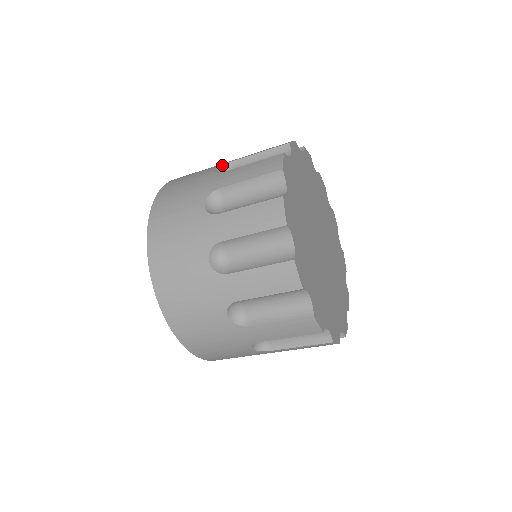
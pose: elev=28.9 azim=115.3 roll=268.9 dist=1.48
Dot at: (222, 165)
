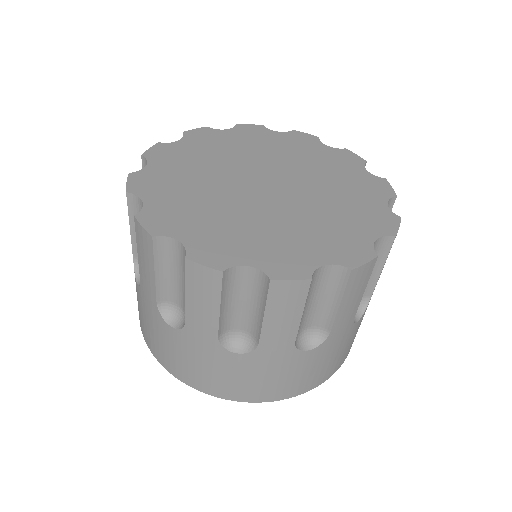
Dot at: occluded
